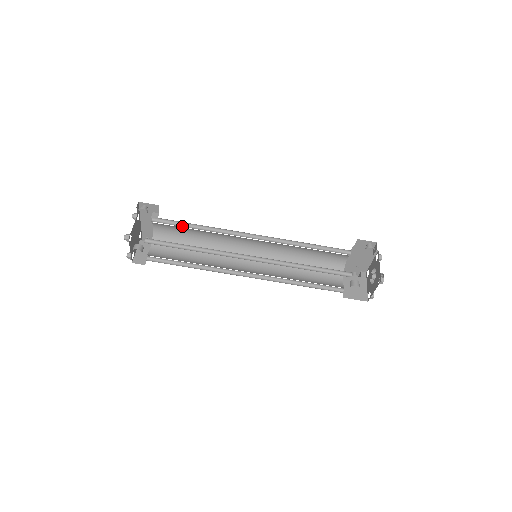
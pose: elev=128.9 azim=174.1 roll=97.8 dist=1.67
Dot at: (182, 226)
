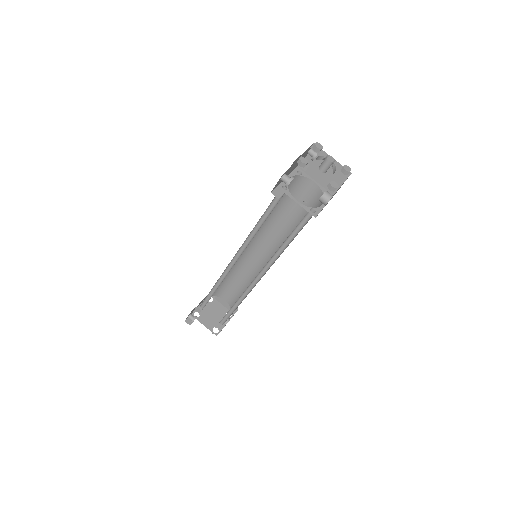
Dot at: (211, 295)
